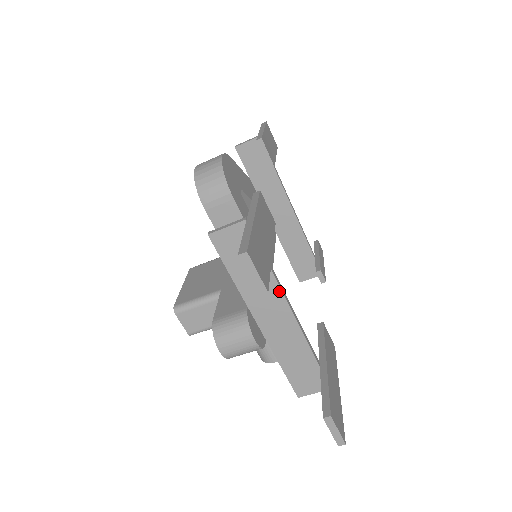
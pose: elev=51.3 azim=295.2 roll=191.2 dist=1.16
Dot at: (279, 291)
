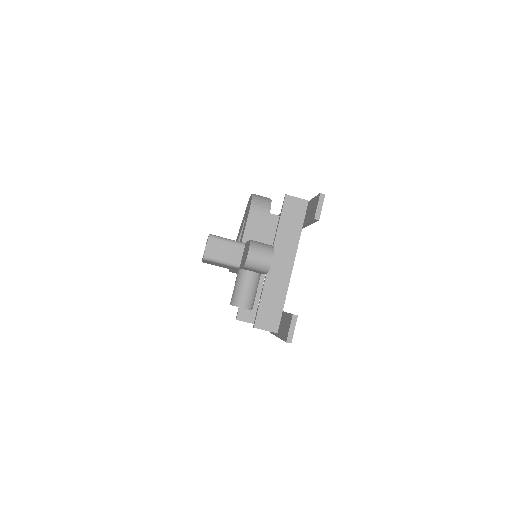
Dot at: (296, 248)
